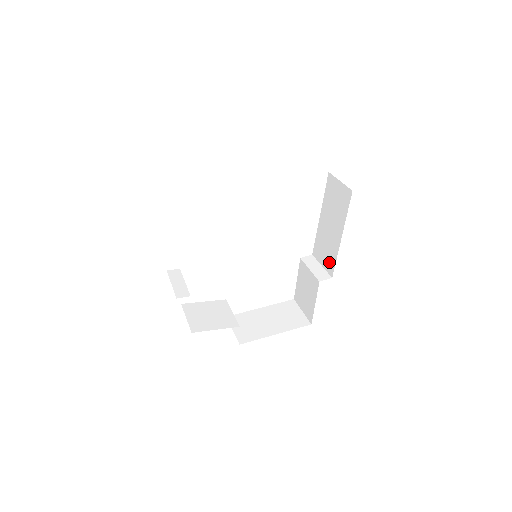
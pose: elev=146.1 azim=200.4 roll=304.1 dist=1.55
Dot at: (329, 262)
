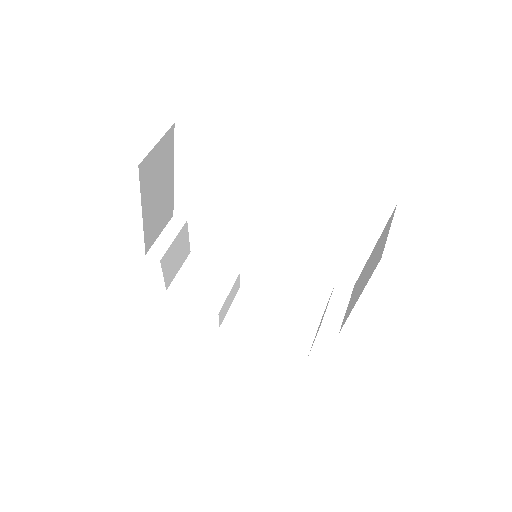
Dot at: (347, 313)
